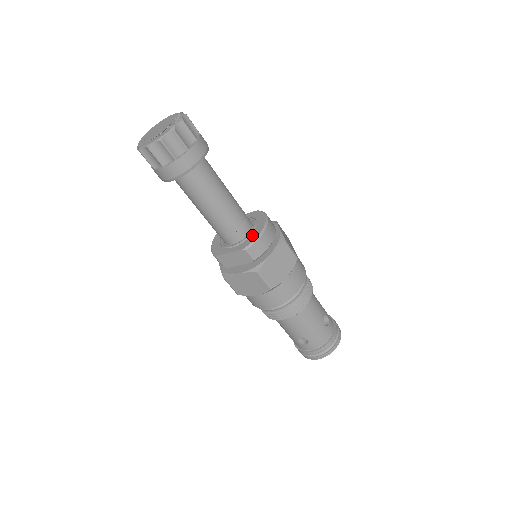
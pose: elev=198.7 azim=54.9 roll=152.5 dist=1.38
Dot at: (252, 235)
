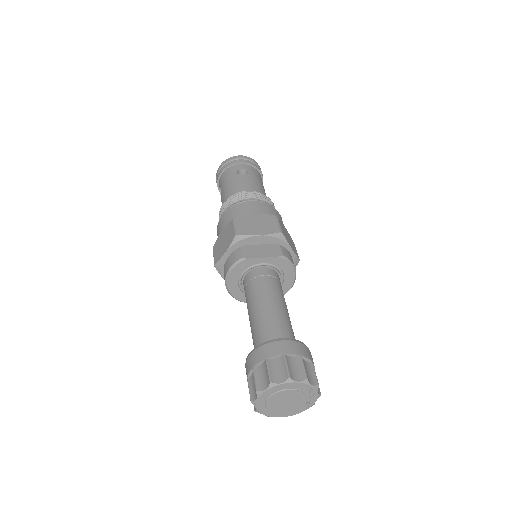
Dot at: (283, 288)
